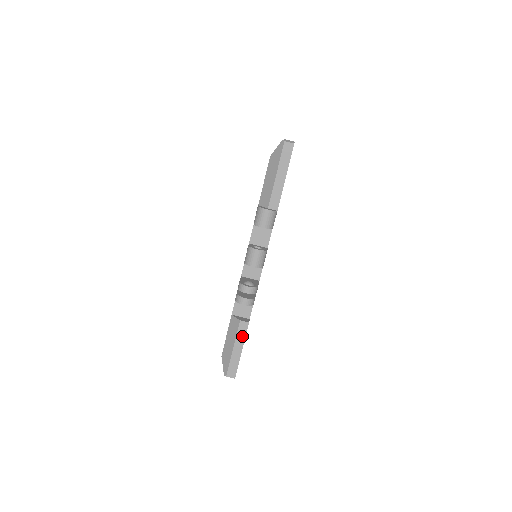
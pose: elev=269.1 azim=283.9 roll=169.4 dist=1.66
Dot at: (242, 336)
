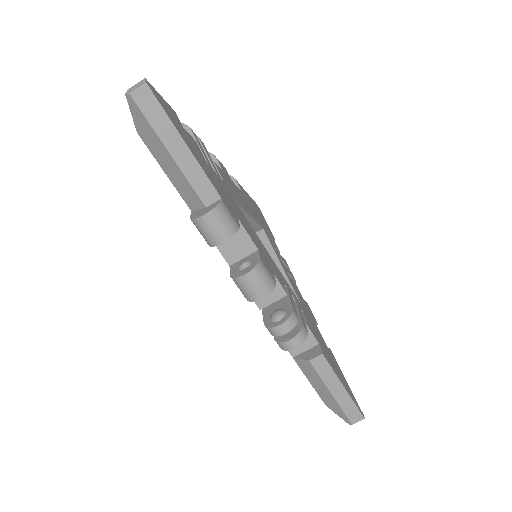
Dot at: (329, 374)
